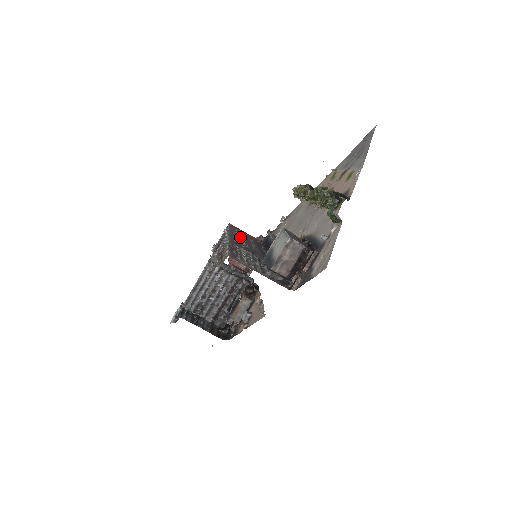
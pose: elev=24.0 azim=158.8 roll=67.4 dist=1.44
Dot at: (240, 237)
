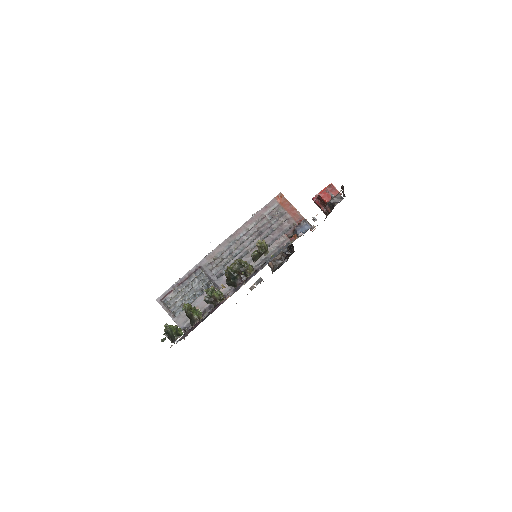
Dot at: (249, 235)
